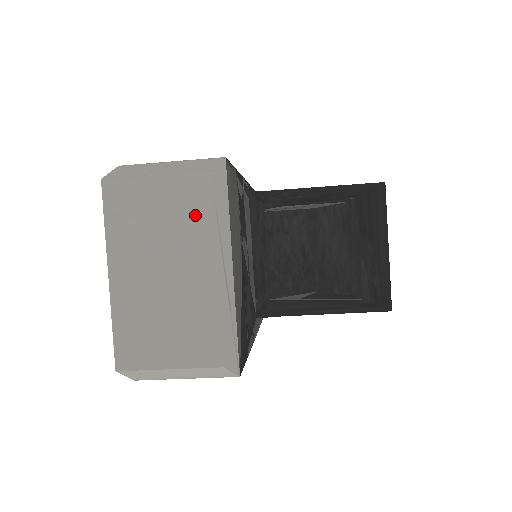
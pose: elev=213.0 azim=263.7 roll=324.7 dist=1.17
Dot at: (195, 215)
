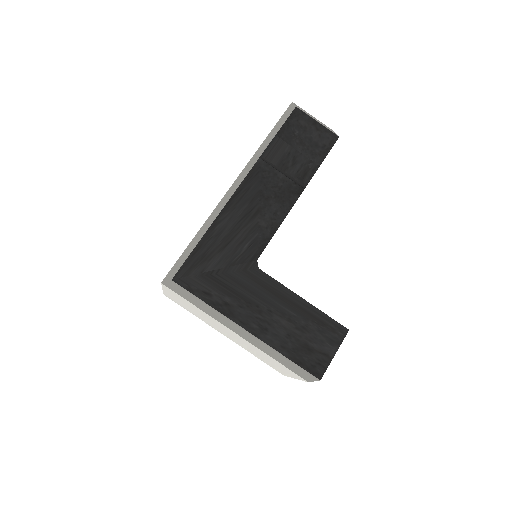
Dot at: occluded
